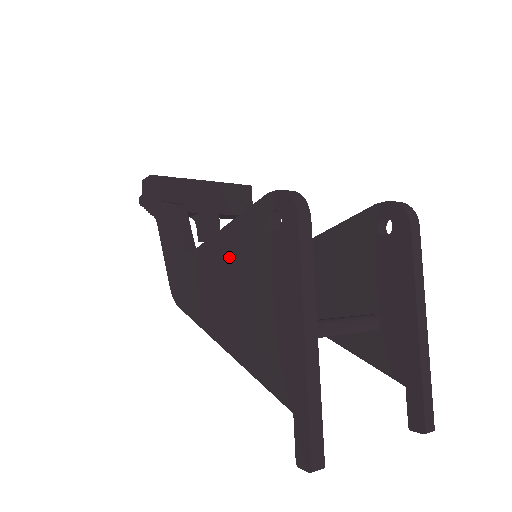
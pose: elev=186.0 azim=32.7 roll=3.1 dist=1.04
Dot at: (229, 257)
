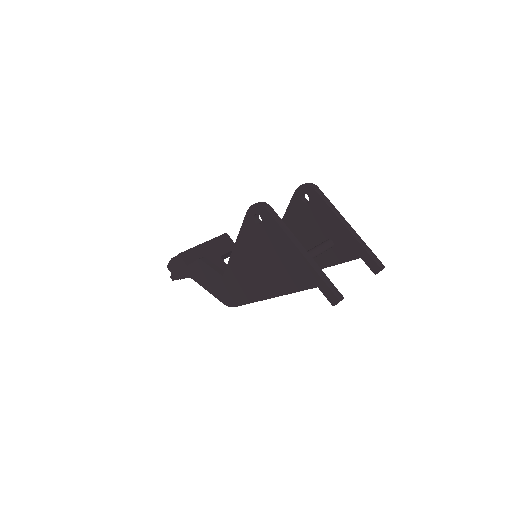
Dot at: (246, 254)
